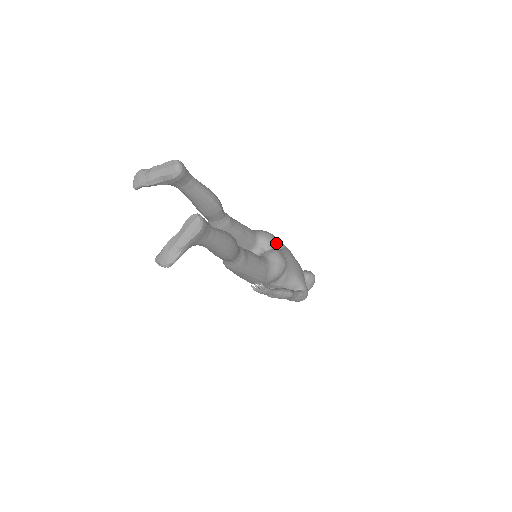
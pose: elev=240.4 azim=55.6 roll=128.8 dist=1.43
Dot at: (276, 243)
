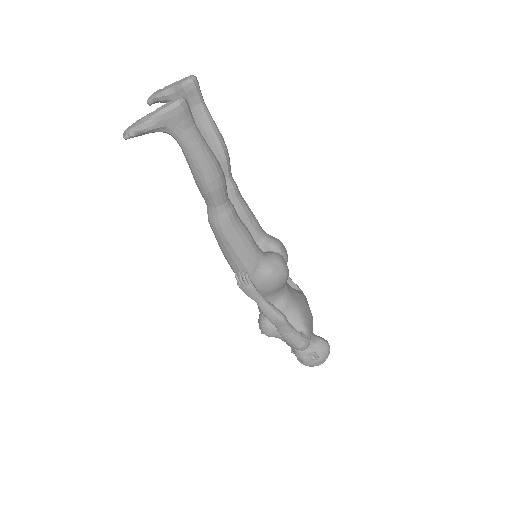
Dot at: (284, 252)
